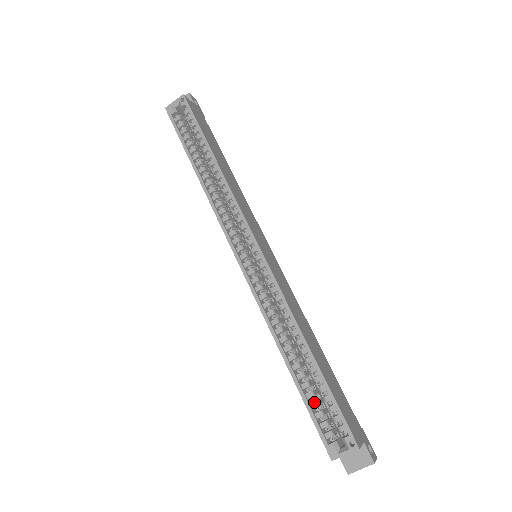
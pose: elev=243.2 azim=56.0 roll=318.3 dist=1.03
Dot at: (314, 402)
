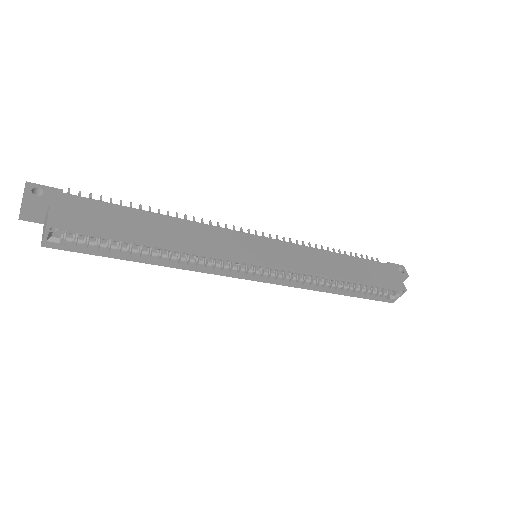
Dot at: (367, 293)
